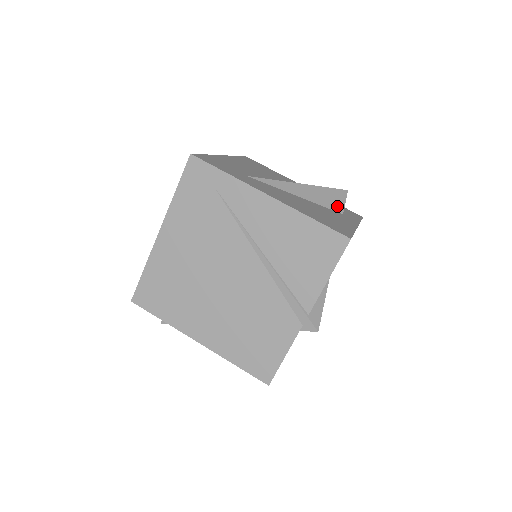
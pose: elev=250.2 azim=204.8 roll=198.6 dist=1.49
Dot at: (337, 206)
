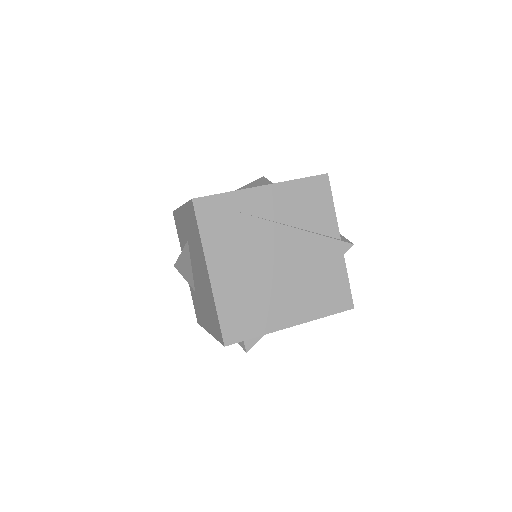
Dot at: occluded
